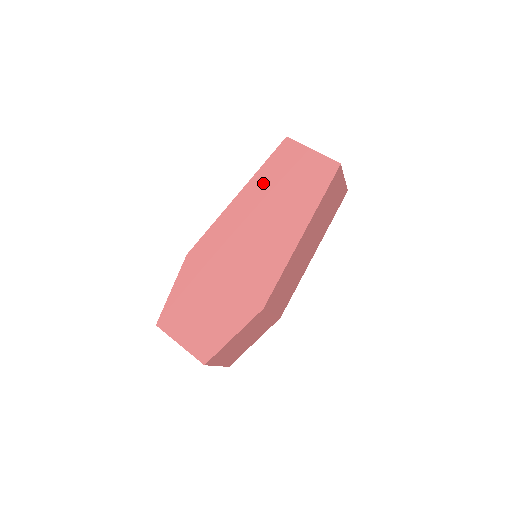
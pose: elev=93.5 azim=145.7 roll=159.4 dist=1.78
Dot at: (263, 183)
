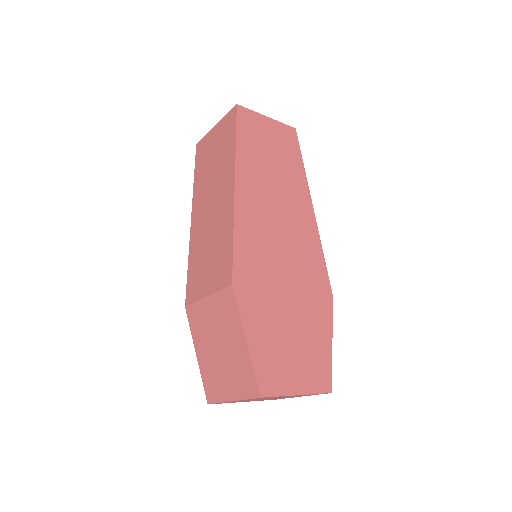
Dot at: (250, 163)
